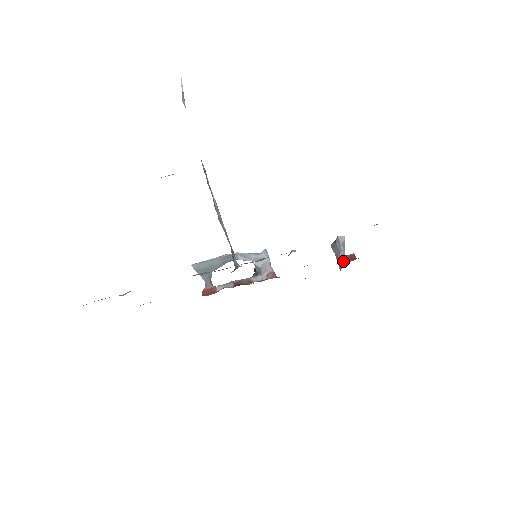
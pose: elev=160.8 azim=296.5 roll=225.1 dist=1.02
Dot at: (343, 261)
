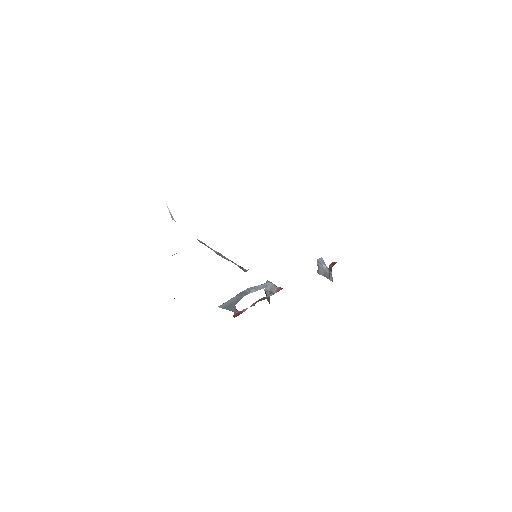
Dot at: (329, 271)
